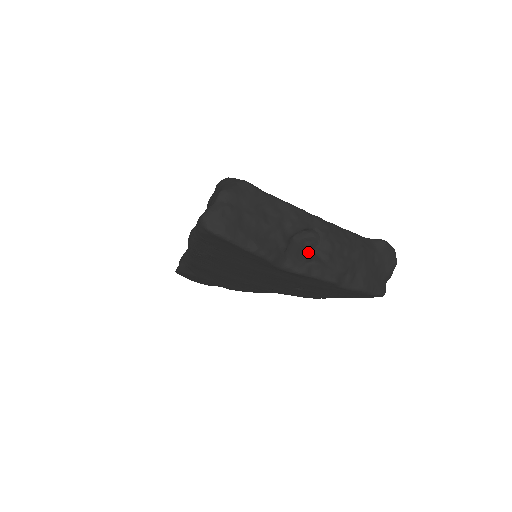
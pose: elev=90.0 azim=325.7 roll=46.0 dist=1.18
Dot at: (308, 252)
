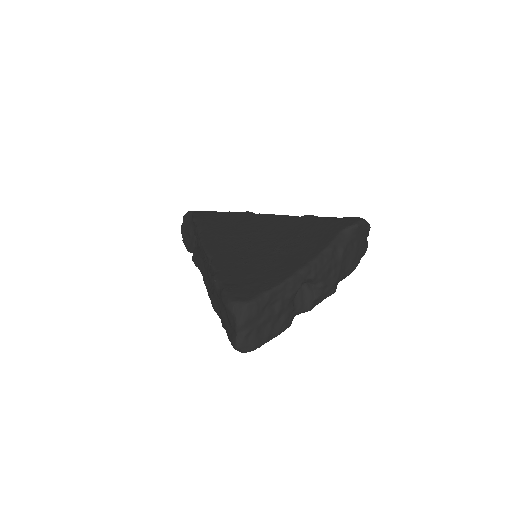
Dot at: (307, 291)
